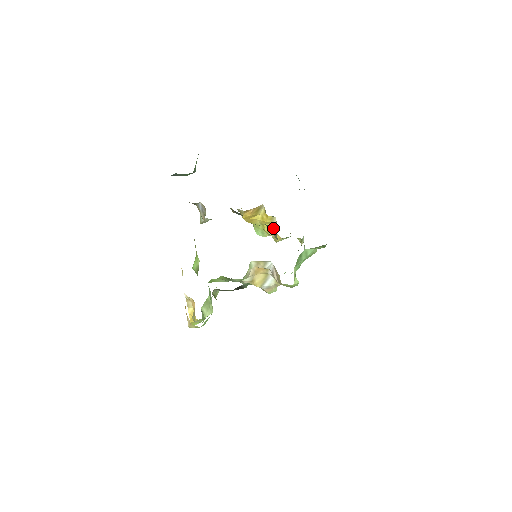
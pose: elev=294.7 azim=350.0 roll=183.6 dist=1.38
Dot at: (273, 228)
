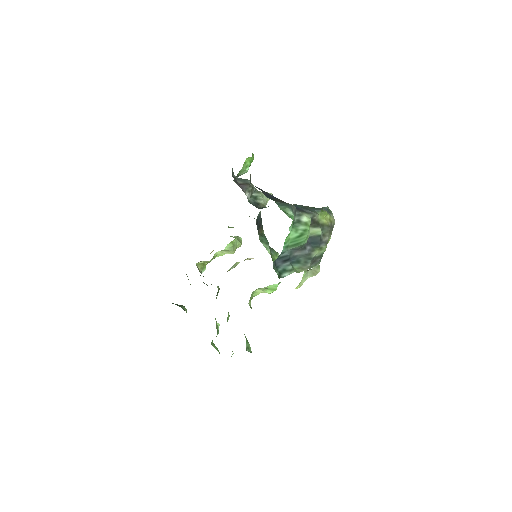
Dot at: occluded
